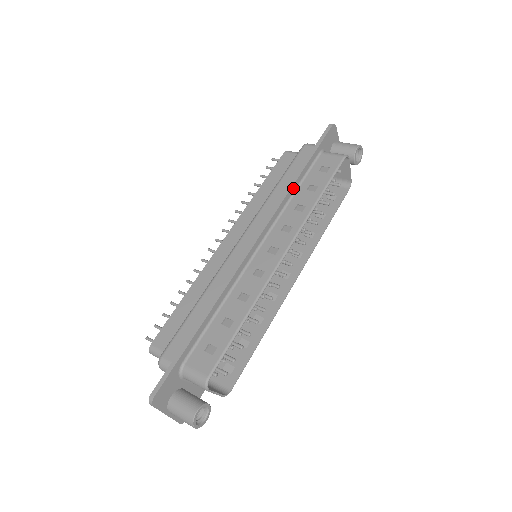
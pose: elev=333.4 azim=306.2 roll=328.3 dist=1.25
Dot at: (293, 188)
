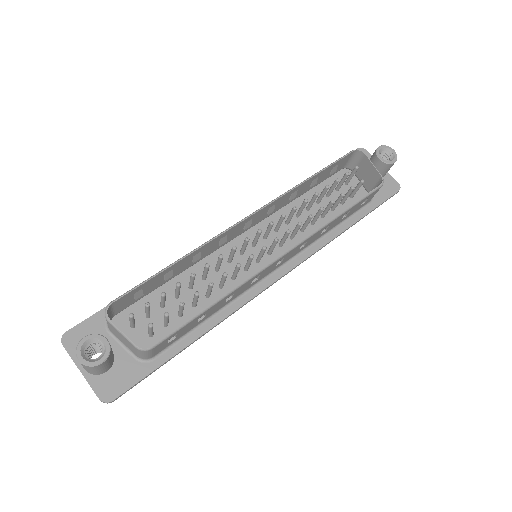
Dot at: occluded
